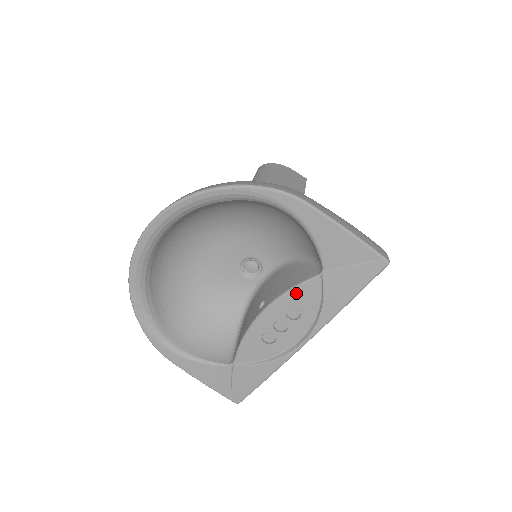
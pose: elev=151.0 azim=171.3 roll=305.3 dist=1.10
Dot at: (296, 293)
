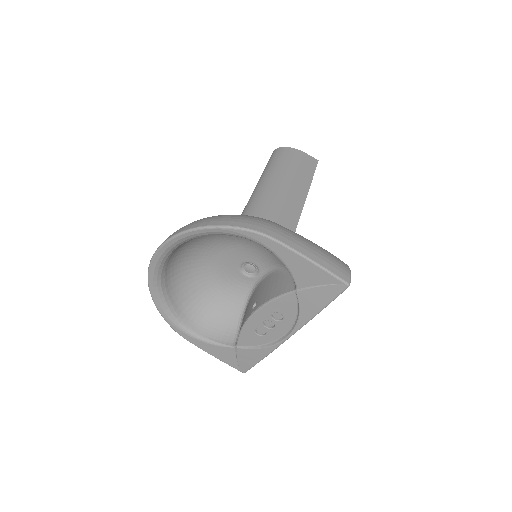
Dot at: (277, 302)
